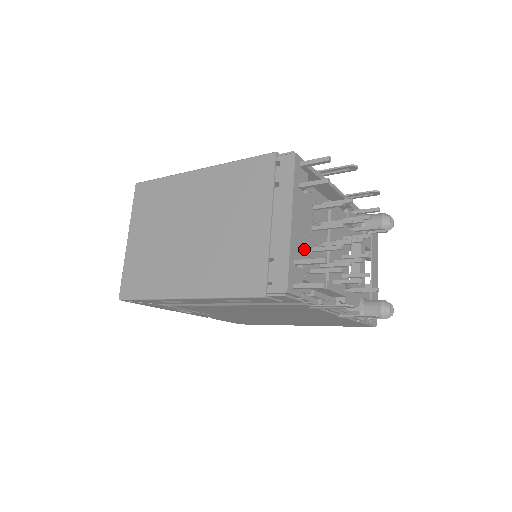
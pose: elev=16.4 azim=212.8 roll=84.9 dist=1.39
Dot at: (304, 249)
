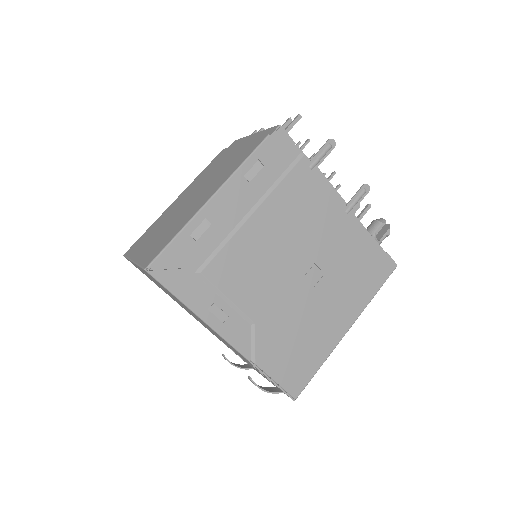
Dot at: occluded
